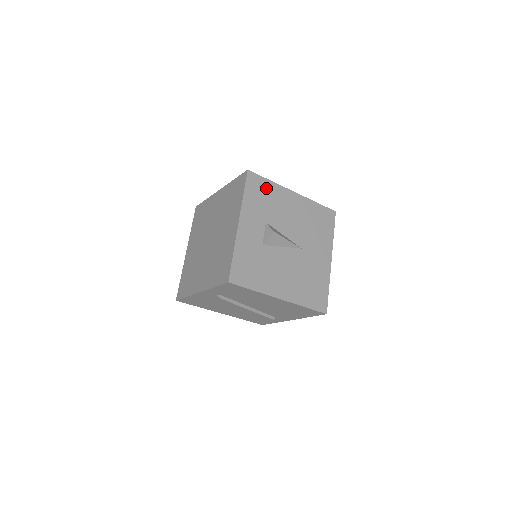
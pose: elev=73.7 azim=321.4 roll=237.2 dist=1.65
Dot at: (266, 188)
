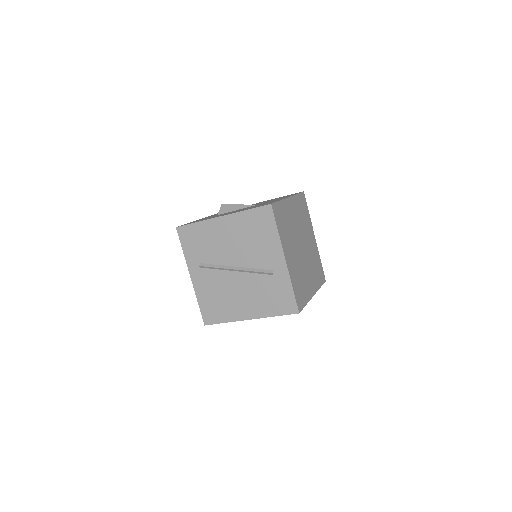
Dot at: occluded
